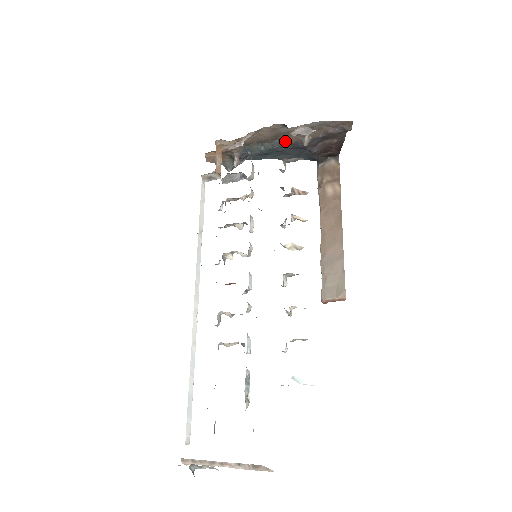
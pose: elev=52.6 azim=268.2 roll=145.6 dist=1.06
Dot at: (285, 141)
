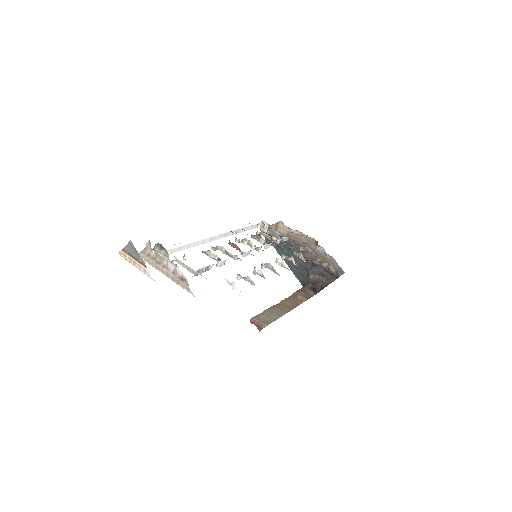
Dot at: (307, 253)
